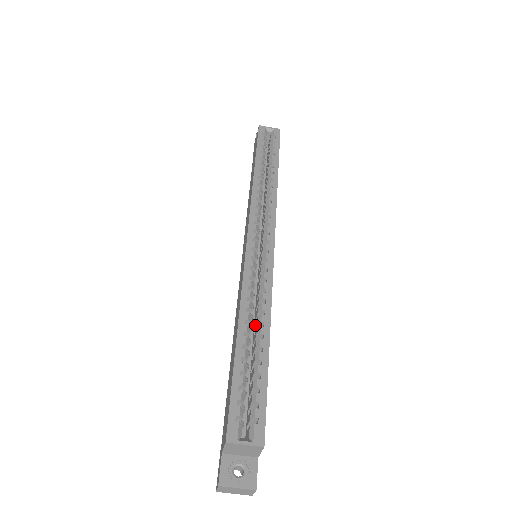
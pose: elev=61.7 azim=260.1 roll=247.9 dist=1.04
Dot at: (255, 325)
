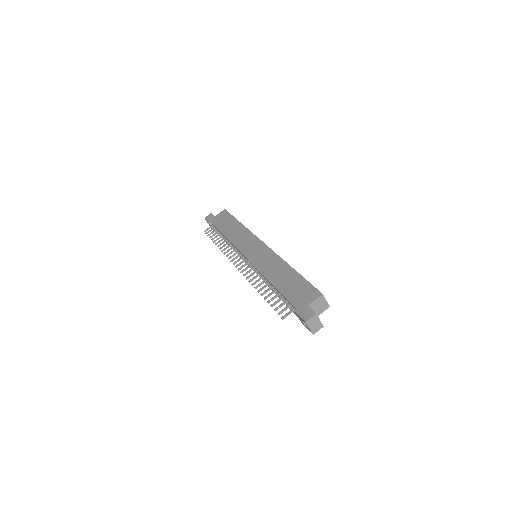
Dot at: occluded
